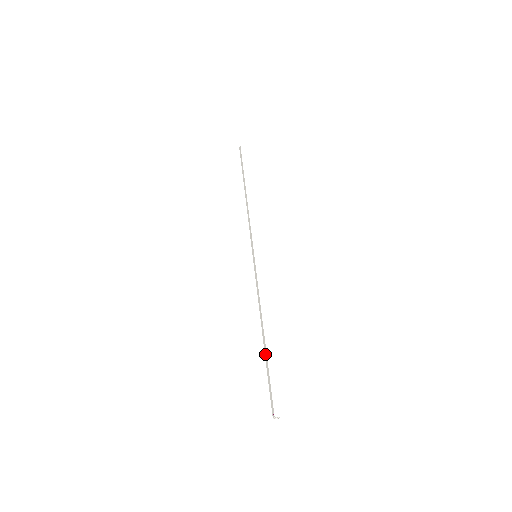
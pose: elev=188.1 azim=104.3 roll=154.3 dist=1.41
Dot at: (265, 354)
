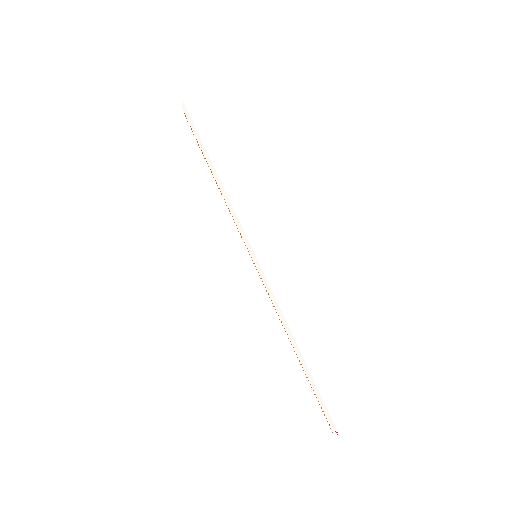
Dot at: (306, 371)
